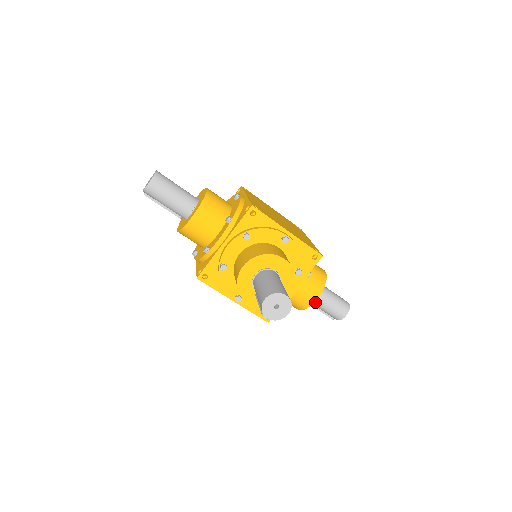
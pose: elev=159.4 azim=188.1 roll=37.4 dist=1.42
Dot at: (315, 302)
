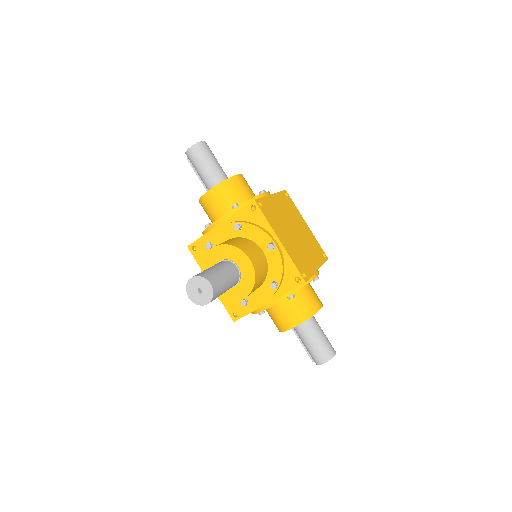
Dot at: (298, 332)
